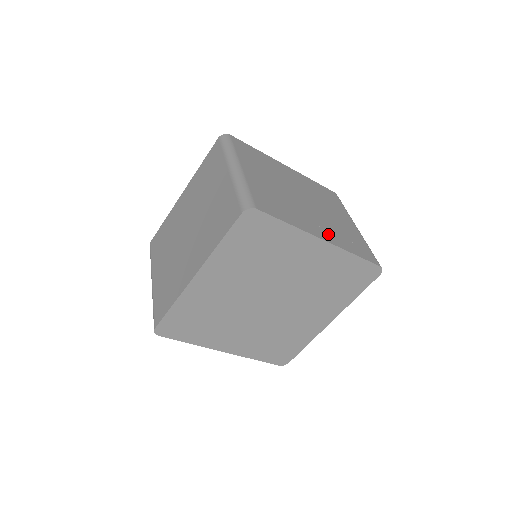
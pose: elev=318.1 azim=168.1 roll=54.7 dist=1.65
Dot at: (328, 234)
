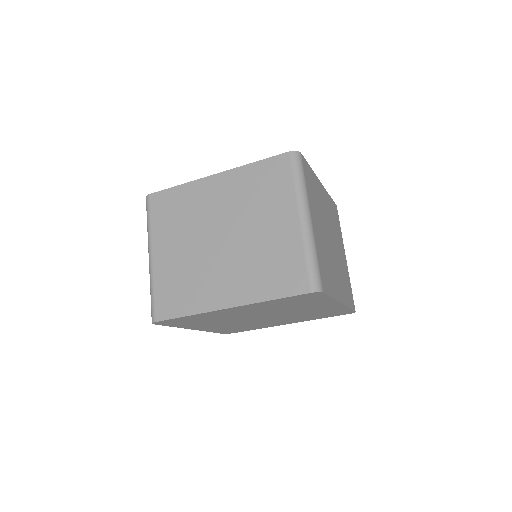
Dot at: (342, 290)
